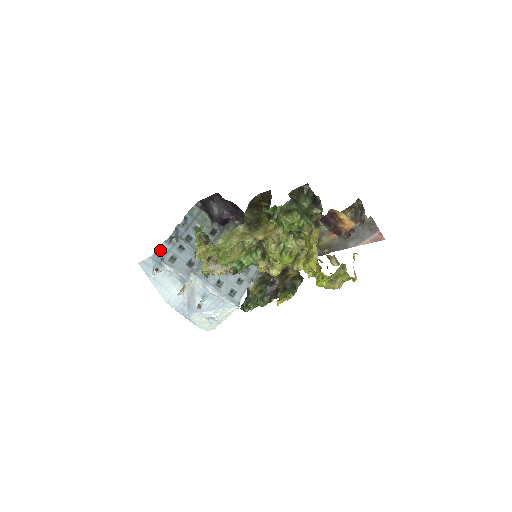
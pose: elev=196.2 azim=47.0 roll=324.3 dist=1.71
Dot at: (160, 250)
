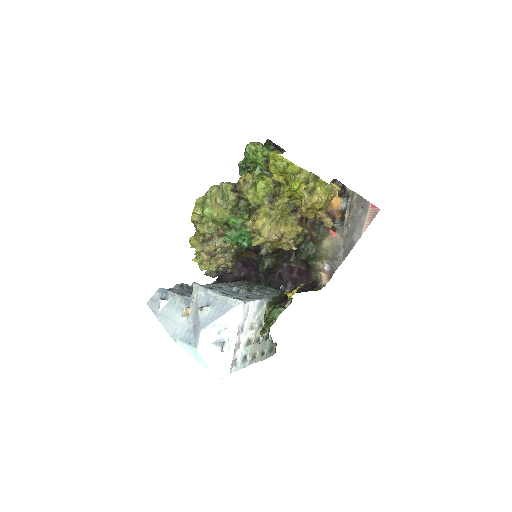
Dot at: occluded
